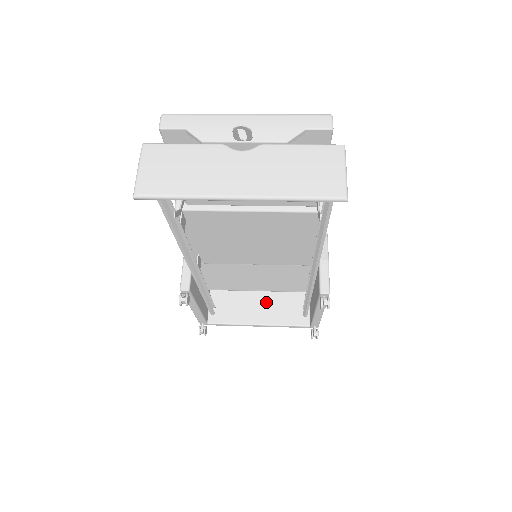
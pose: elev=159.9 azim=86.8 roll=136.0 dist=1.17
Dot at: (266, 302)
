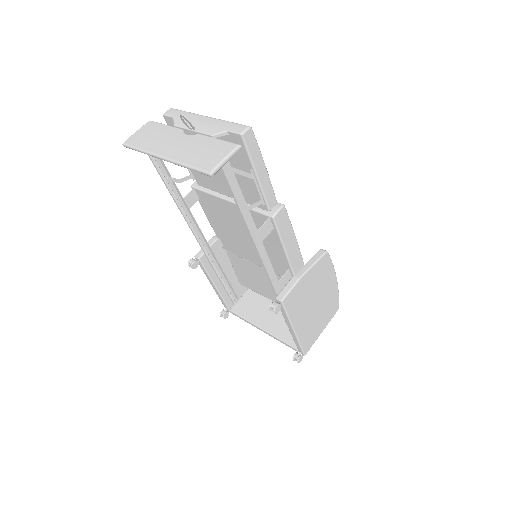
Dot at: (279, 315)
